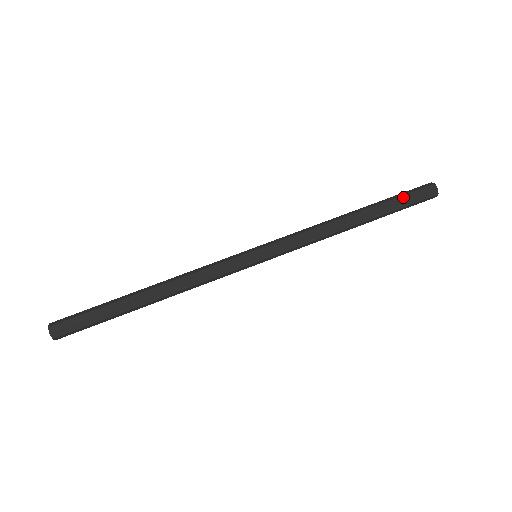
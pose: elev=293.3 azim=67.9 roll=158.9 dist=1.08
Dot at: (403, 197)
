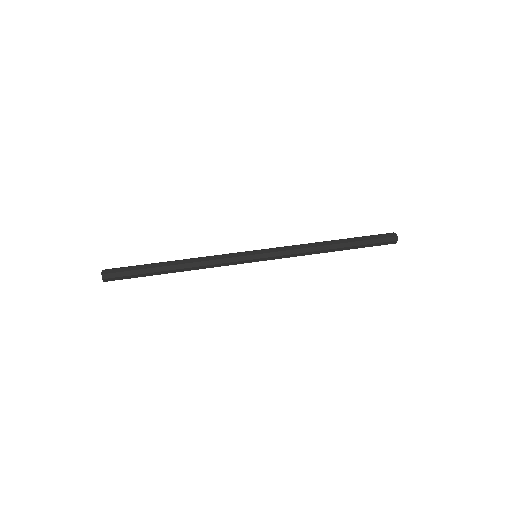
Dot at: (370, 237)
